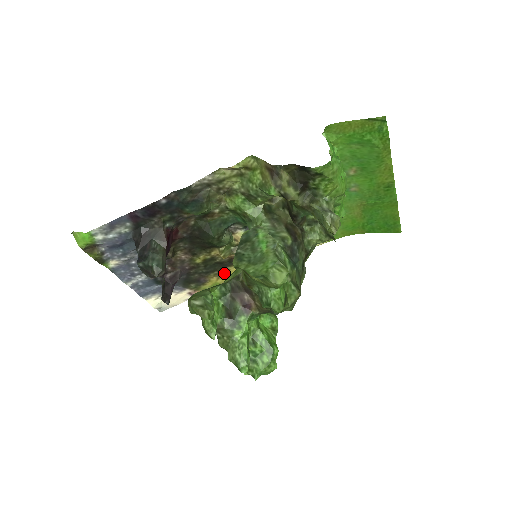
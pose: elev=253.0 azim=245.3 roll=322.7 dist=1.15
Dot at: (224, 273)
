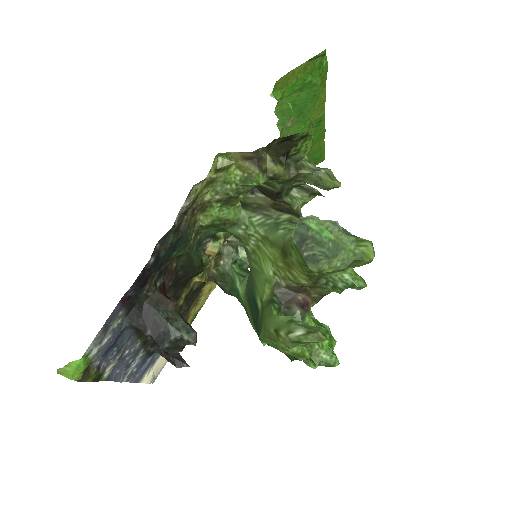
Dot at: (199, 297)
